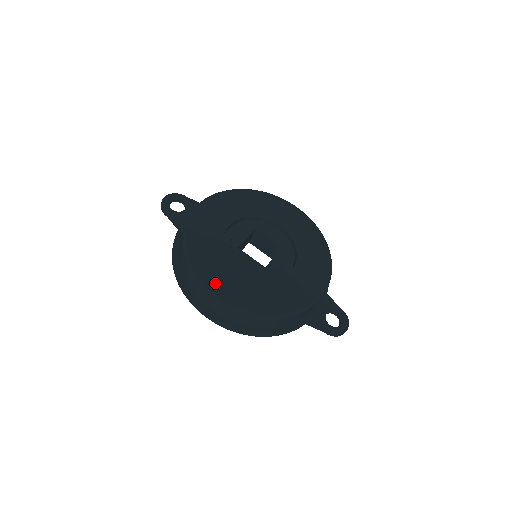
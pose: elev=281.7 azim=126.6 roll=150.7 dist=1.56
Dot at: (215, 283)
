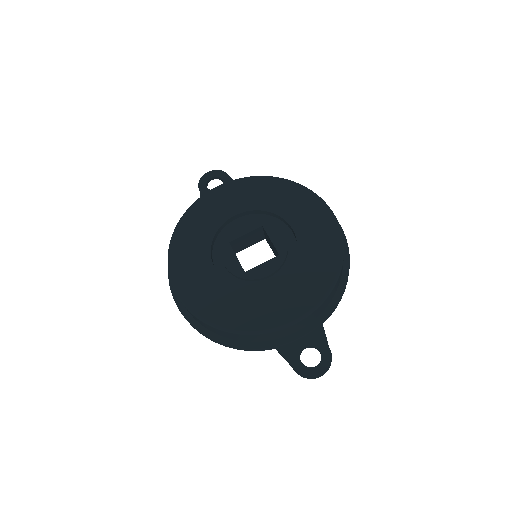
Dot at: (180, 273)
